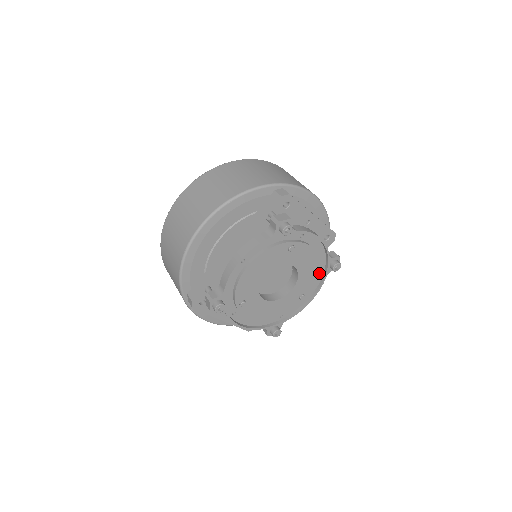
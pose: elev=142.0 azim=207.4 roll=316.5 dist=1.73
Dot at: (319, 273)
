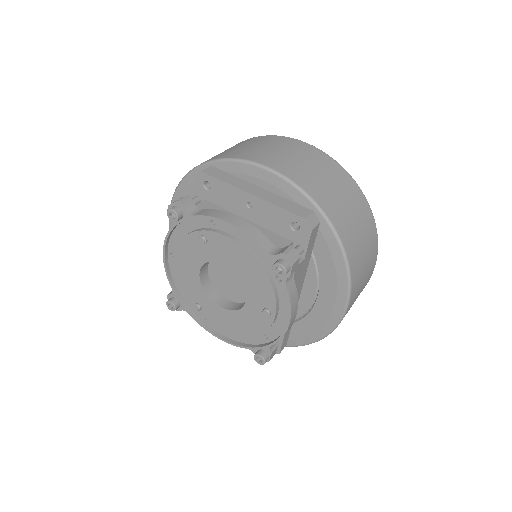
Dot at: occluded
